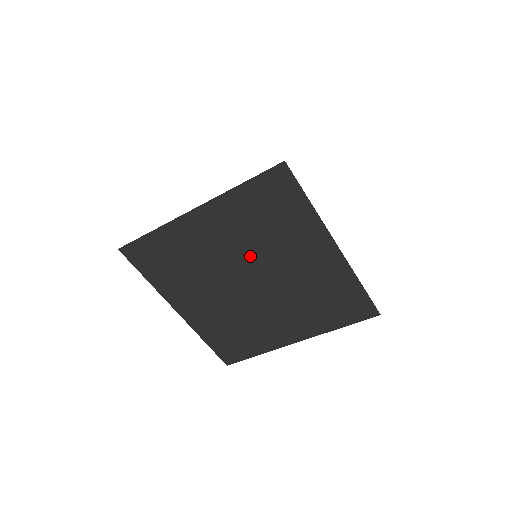
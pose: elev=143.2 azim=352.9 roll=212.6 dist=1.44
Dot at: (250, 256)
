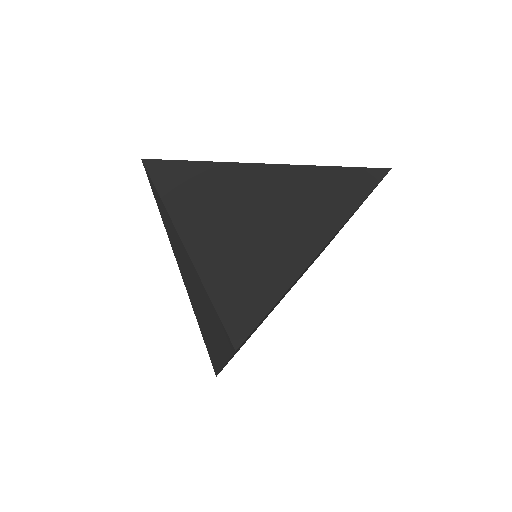
Dot at: occluded
